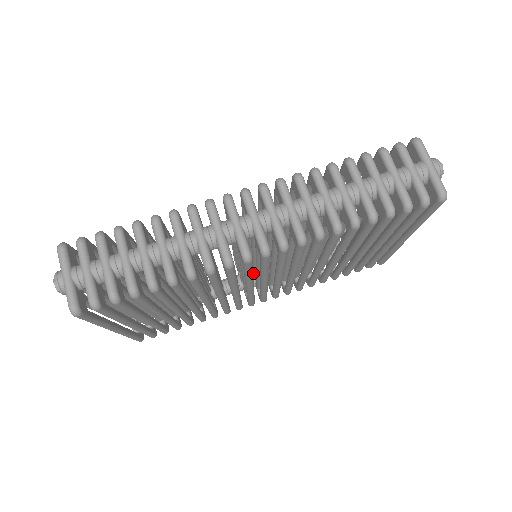
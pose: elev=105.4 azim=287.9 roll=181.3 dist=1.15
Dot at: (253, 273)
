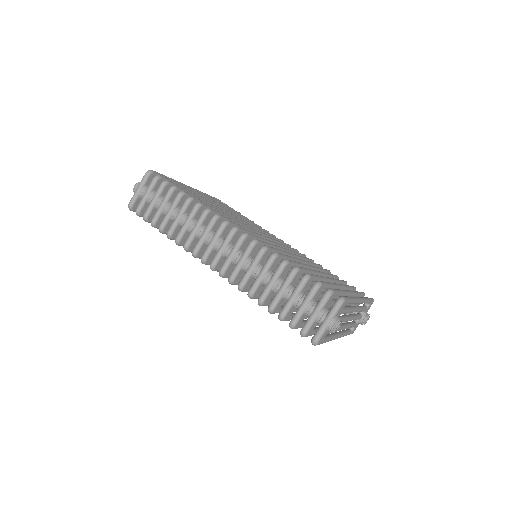
Dot at: occluded
